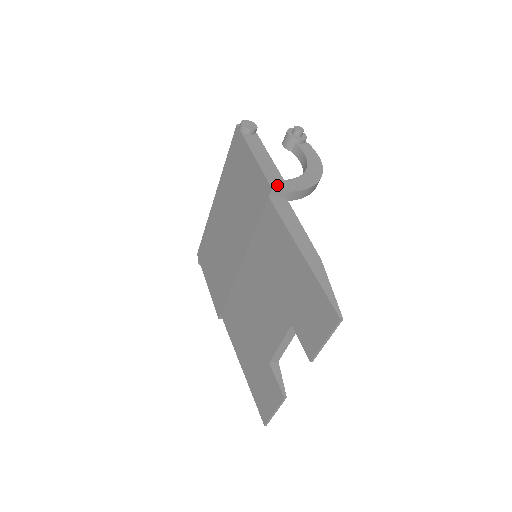
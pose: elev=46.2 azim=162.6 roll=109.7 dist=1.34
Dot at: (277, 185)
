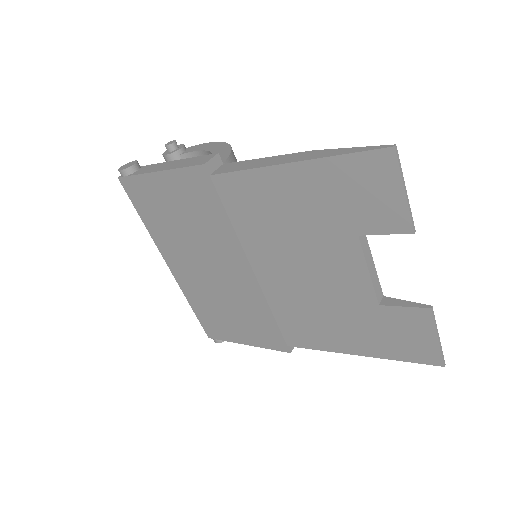
Dot at: (204, 160)
